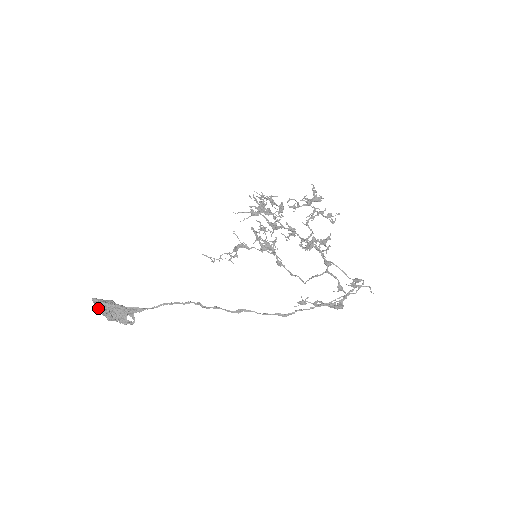
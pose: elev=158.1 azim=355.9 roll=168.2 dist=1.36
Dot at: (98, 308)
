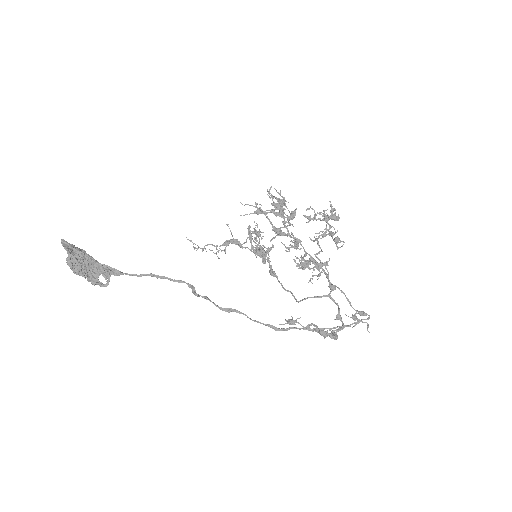
Dot at: (67, 253)
